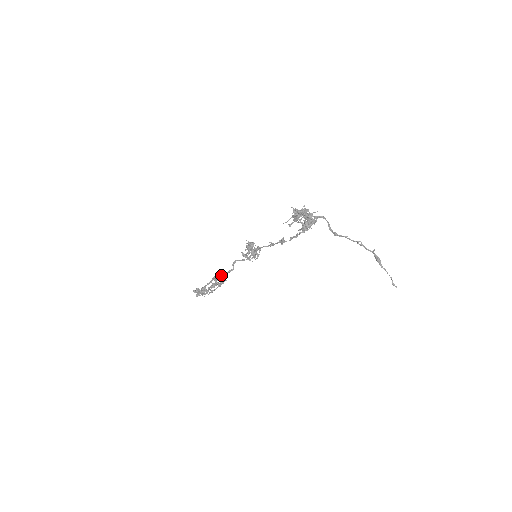
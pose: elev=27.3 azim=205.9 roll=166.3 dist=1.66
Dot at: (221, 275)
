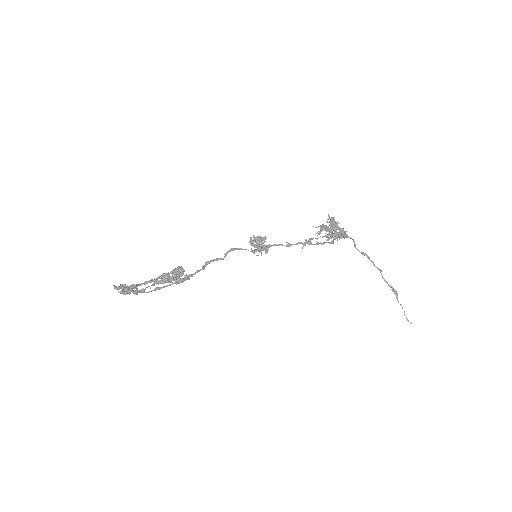
Dot at: (179, 274)
